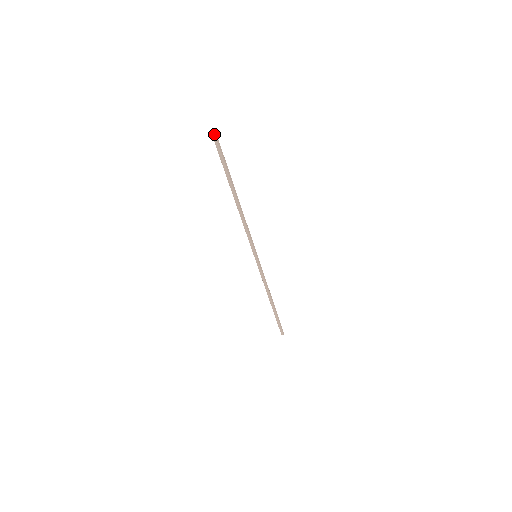
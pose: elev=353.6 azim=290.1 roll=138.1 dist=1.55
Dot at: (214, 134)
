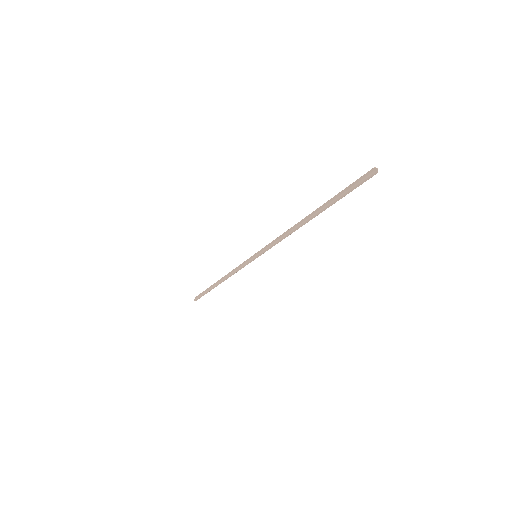
Dot at: (376, 173)
